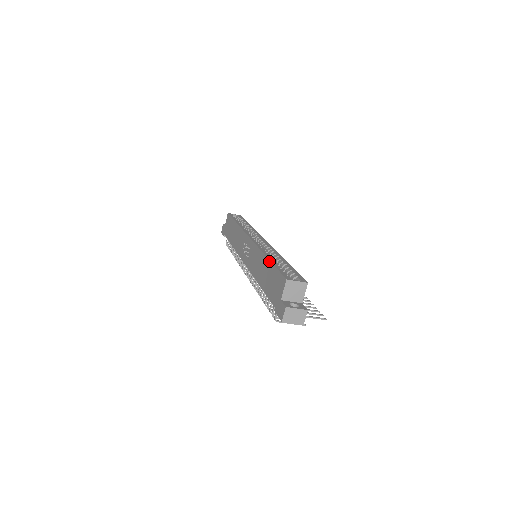
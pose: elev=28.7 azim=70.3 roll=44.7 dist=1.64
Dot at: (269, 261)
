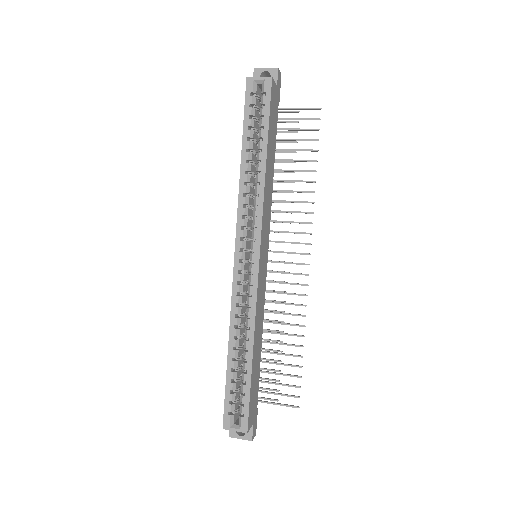
Dot at: (227, 362)
